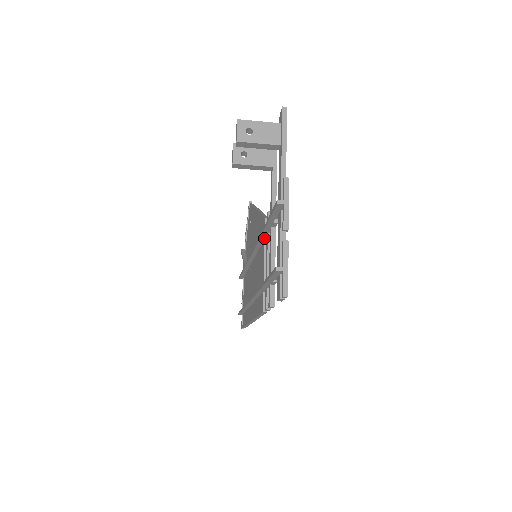
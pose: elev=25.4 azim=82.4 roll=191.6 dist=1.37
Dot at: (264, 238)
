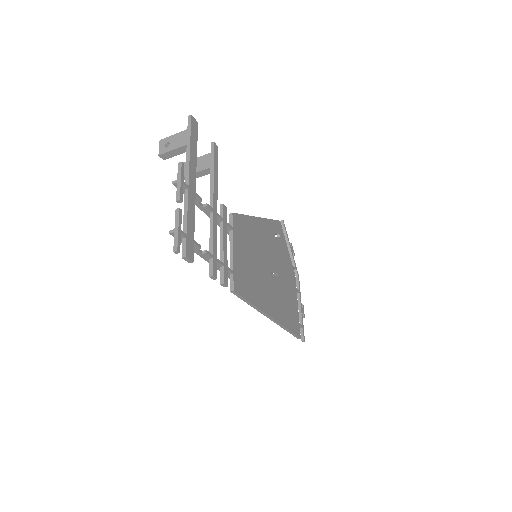
Dot at: (228, 230)
